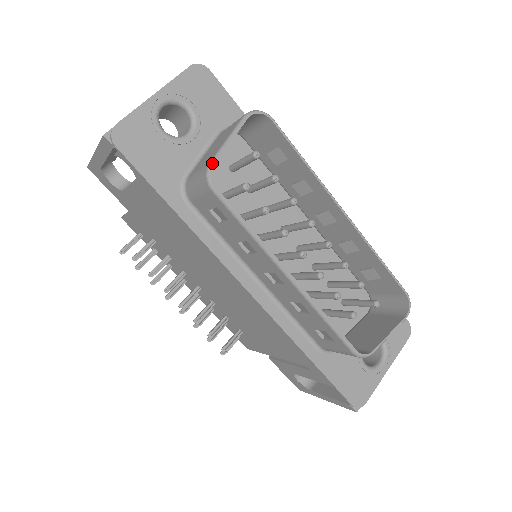
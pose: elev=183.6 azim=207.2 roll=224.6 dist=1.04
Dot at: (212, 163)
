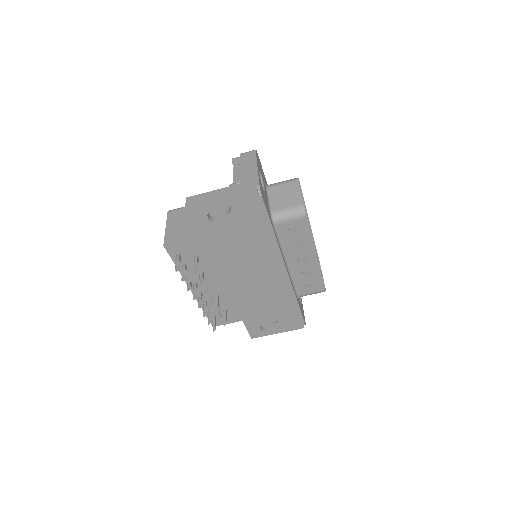
Dot at: occluded
